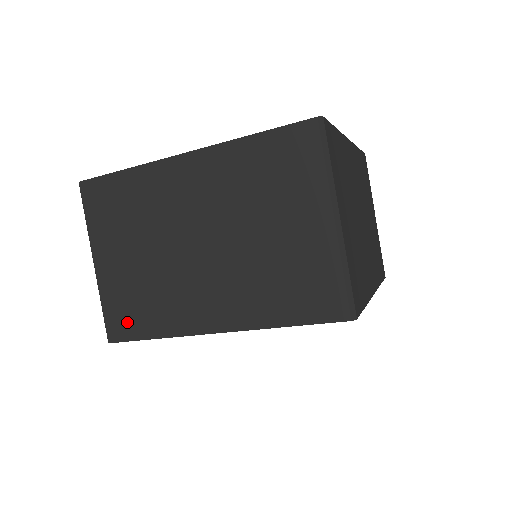
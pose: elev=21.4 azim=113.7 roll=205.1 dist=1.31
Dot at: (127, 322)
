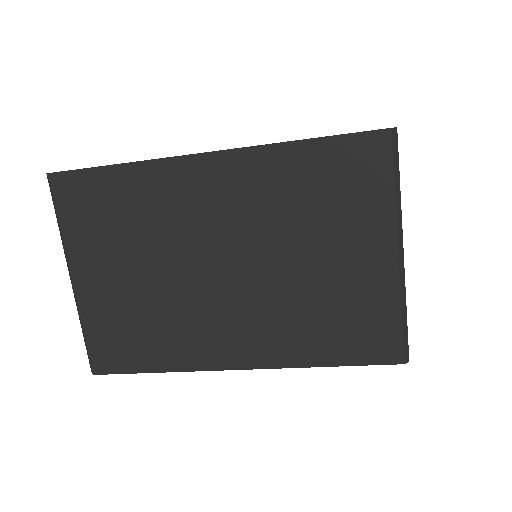
Dot at: (119, 352)
